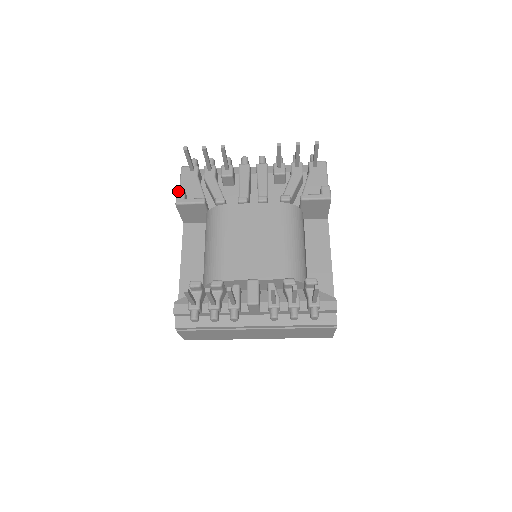
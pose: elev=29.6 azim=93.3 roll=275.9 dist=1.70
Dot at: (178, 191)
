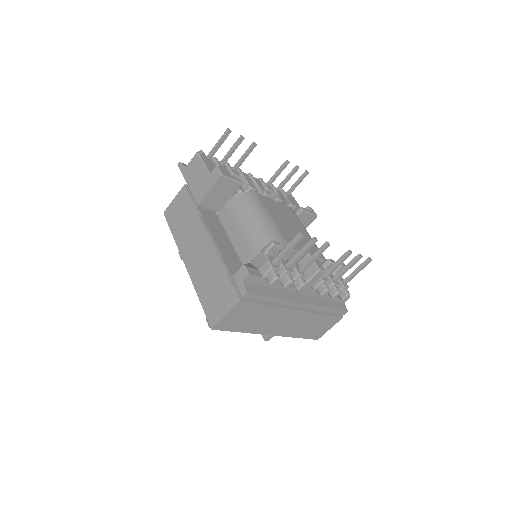
Dot at: occluded
